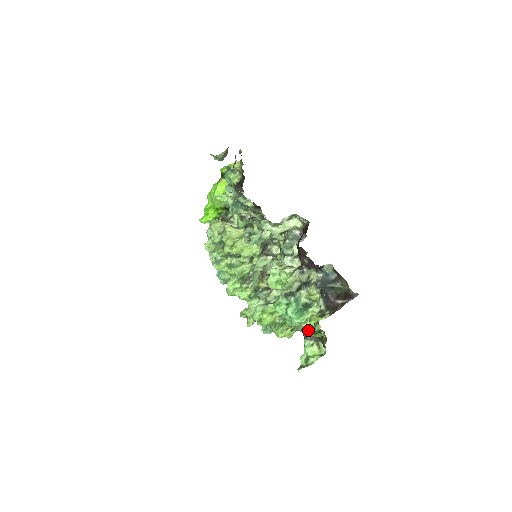
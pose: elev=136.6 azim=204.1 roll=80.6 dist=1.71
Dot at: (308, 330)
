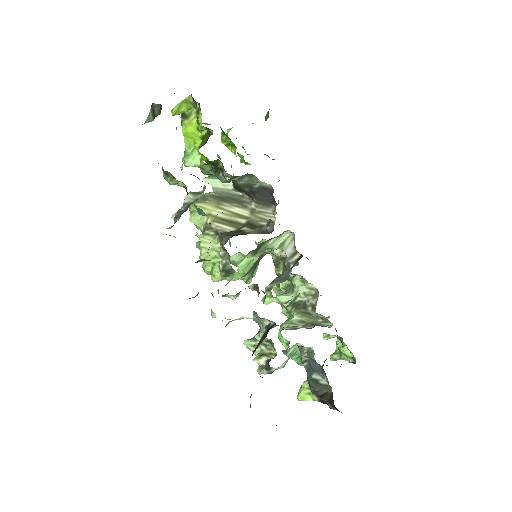
Dot at: occluded
